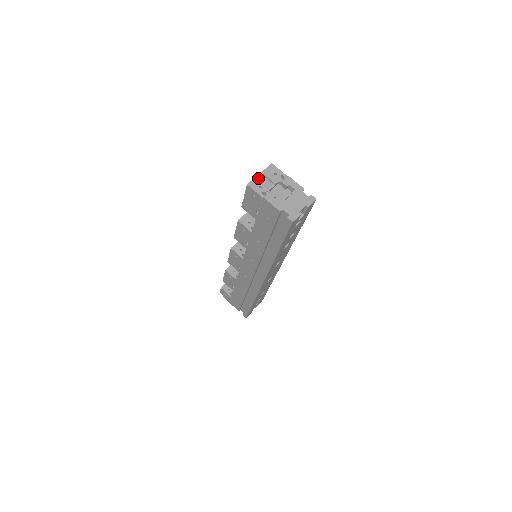
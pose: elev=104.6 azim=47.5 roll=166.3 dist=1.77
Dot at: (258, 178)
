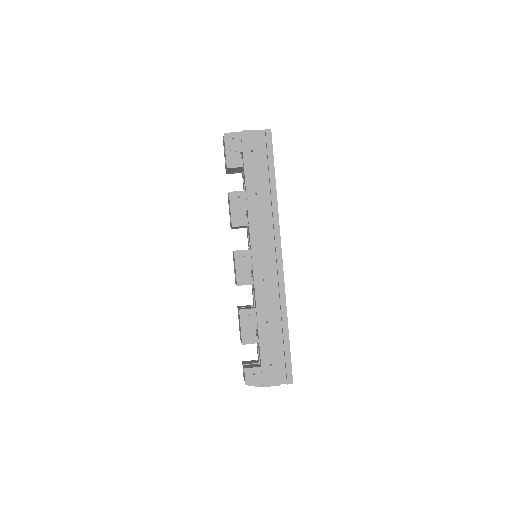
Dot at: occluded
